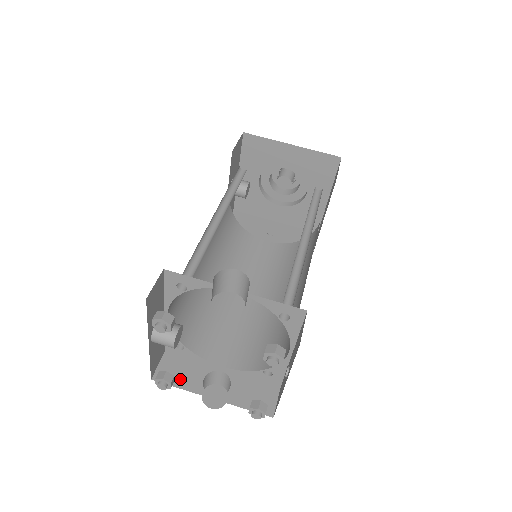
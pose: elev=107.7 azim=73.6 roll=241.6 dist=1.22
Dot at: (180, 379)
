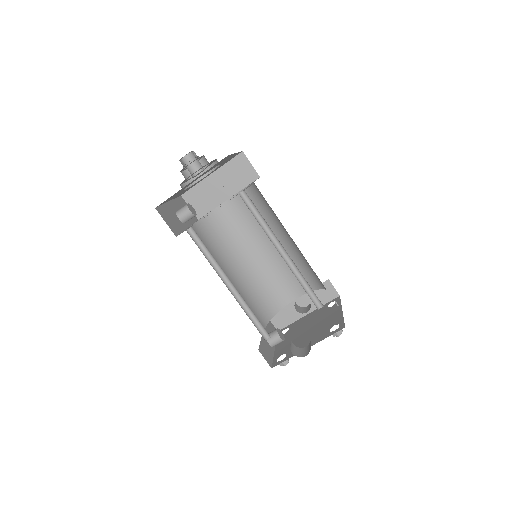
Dot at: (287, 320)
